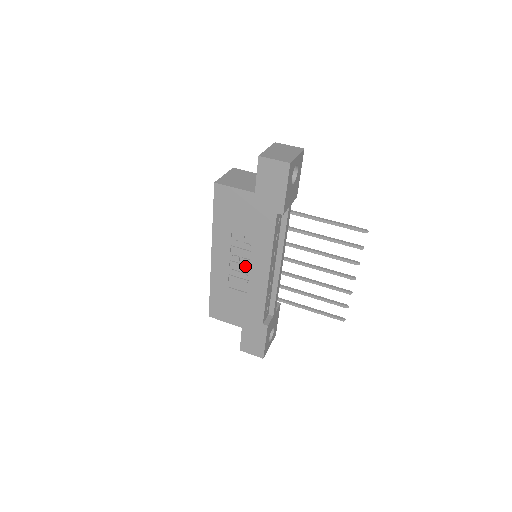
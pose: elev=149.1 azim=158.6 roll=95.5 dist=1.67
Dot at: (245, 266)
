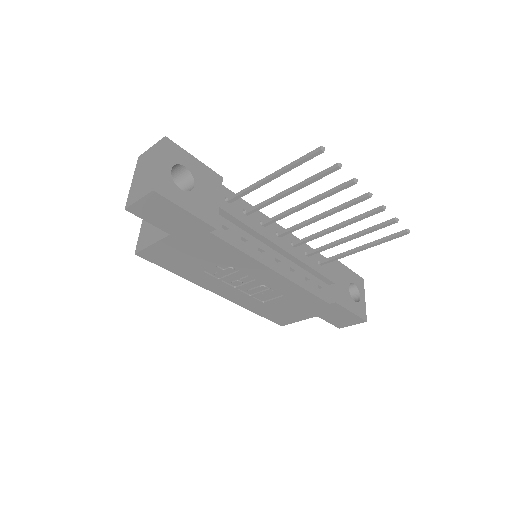
Dot at: (251, 282)
